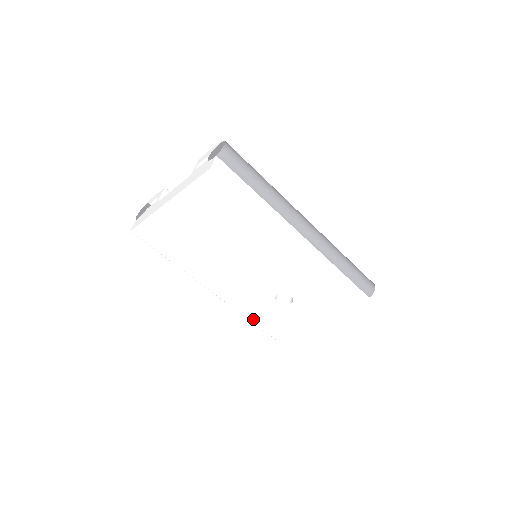
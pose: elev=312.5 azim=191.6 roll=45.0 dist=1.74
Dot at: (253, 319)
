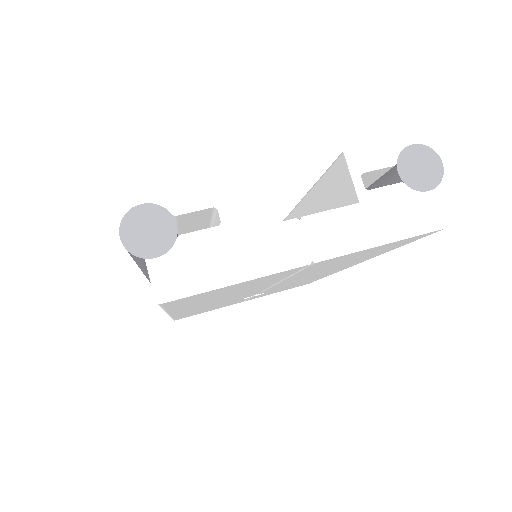
Dot at: occluded
